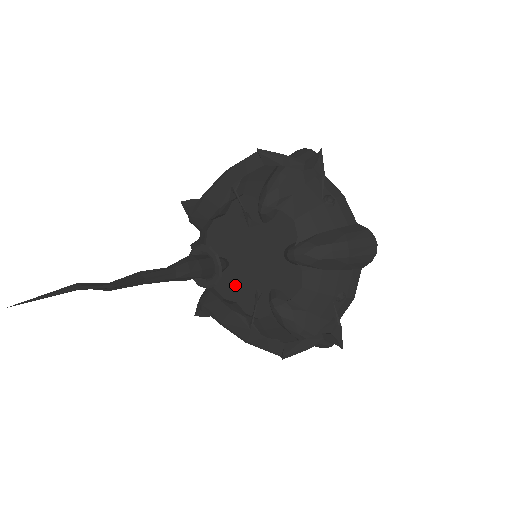
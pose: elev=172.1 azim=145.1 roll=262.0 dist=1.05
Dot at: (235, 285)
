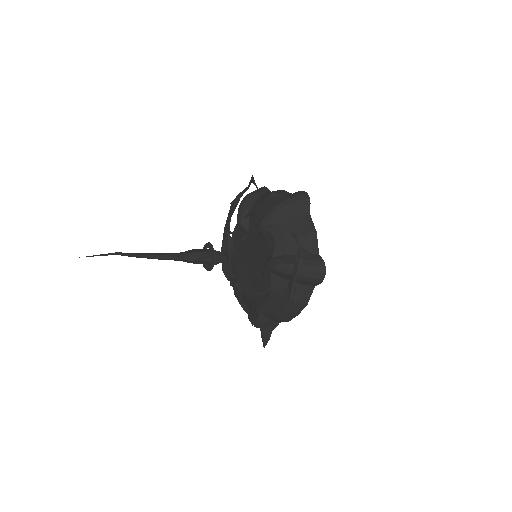
Dot at: (254, 282)
